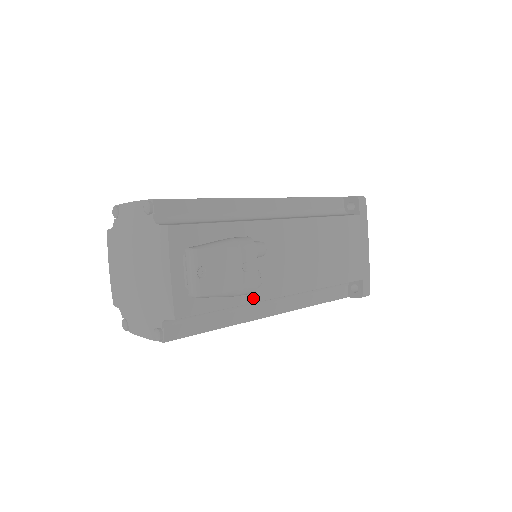
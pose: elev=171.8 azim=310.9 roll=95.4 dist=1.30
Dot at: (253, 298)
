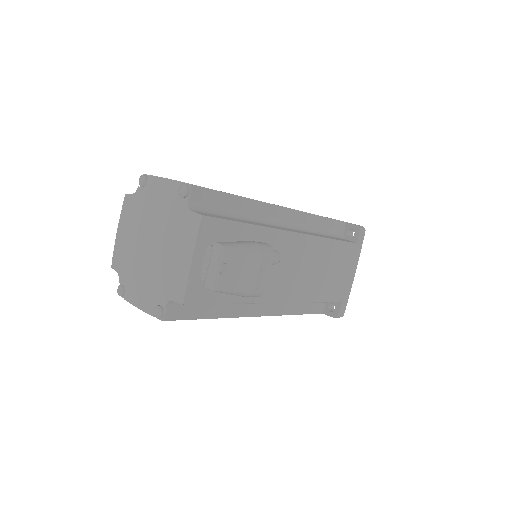
Dot at: (252, 299)
